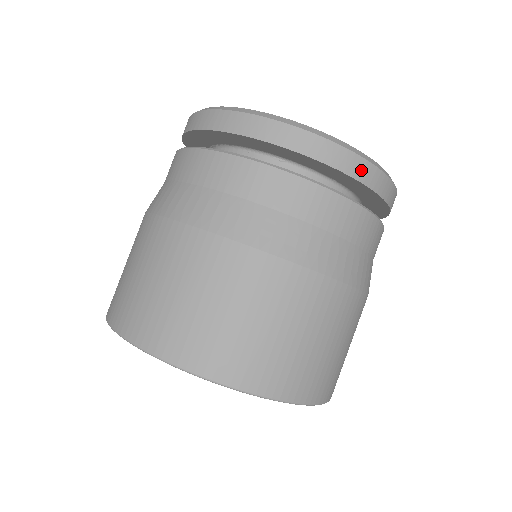
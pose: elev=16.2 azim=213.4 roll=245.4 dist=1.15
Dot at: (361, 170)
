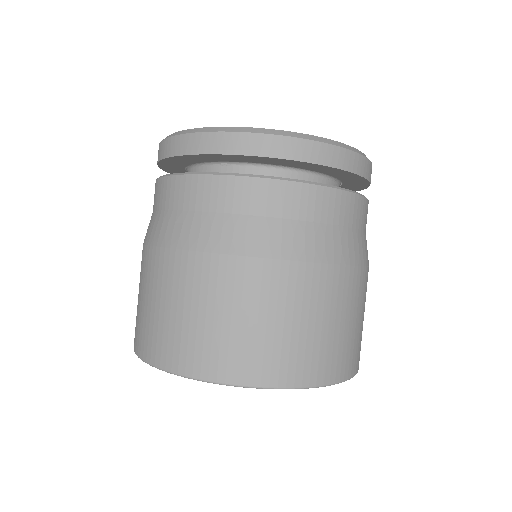
Dot at: (294, 149)
